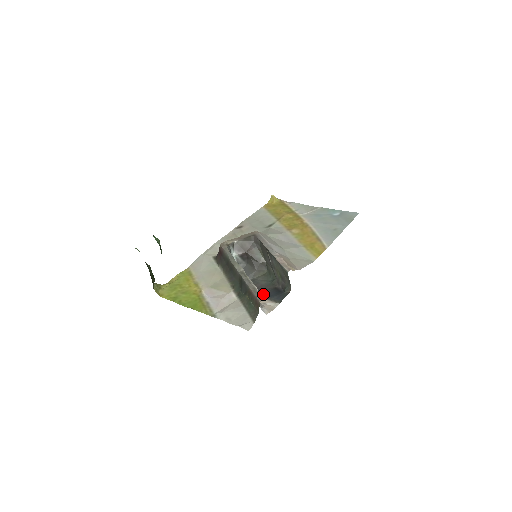
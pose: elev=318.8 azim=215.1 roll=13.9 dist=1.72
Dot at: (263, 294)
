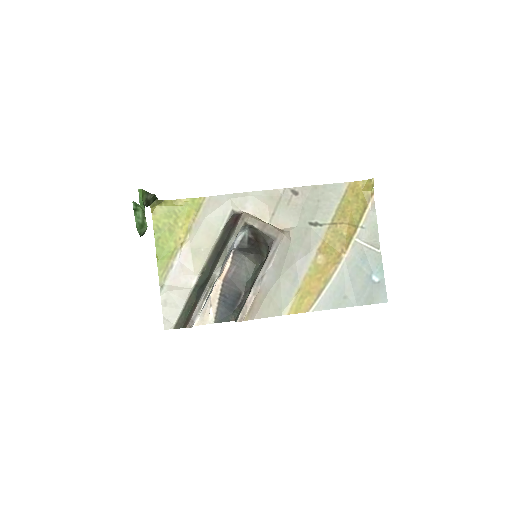
Dot at: (226, 288)
